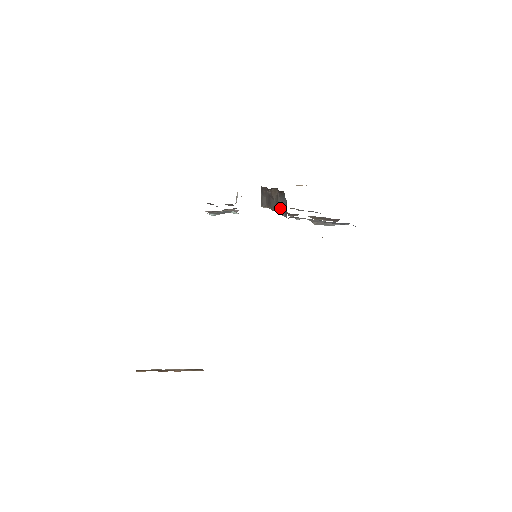
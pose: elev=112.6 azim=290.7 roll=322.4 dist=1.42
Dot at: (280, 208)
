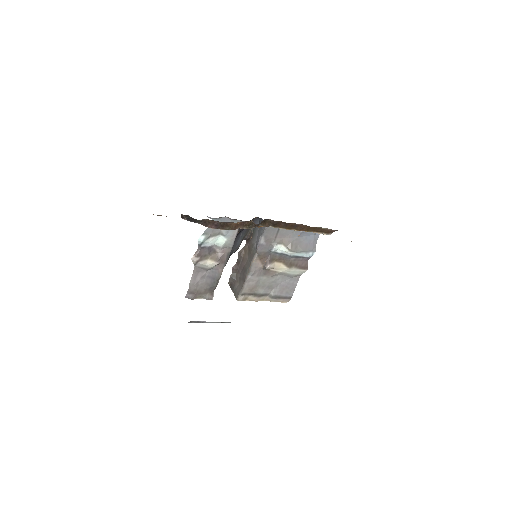
Dot at: (256, 243)
